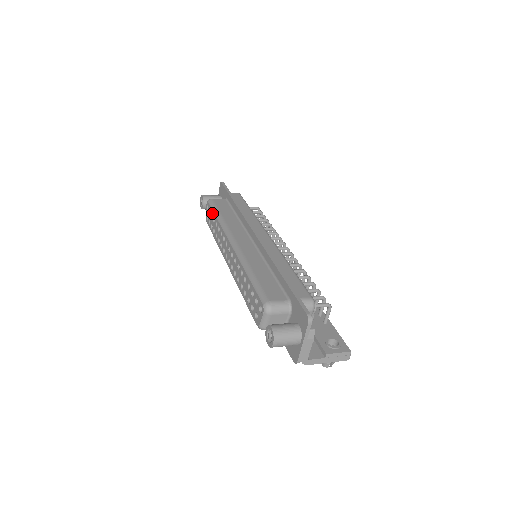
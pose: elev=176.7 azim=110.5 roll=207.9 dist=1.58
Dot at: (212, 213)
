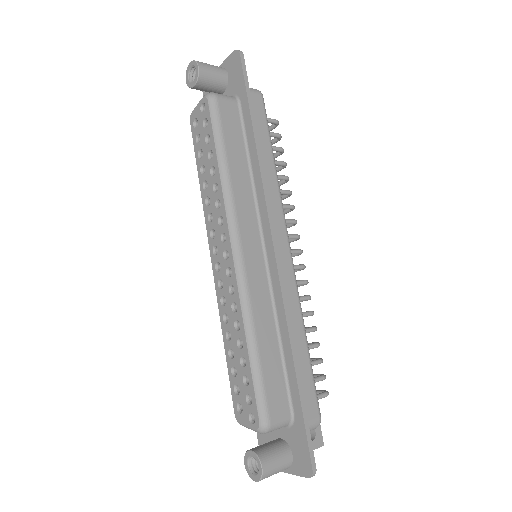
Dot at: (210, 138)
